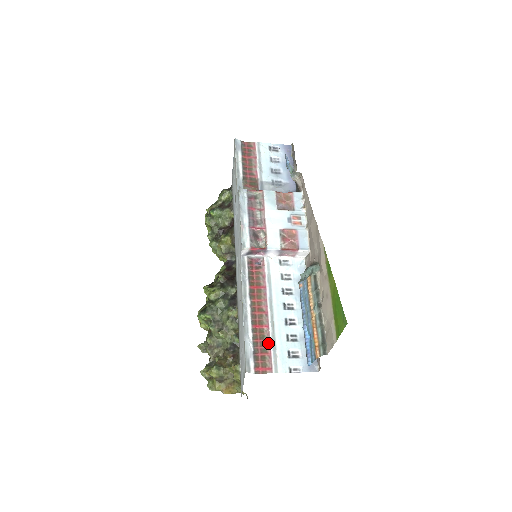
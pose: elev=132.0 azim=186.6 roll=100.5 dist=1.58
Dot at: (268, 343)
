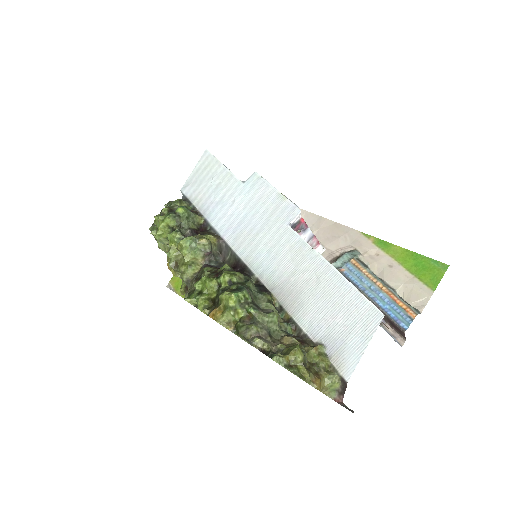
Dot at: occluded
